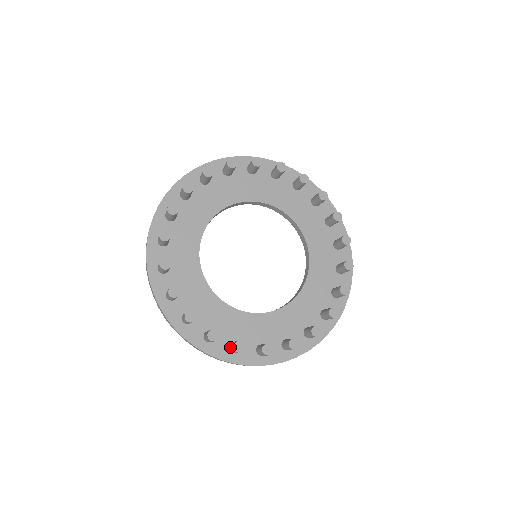
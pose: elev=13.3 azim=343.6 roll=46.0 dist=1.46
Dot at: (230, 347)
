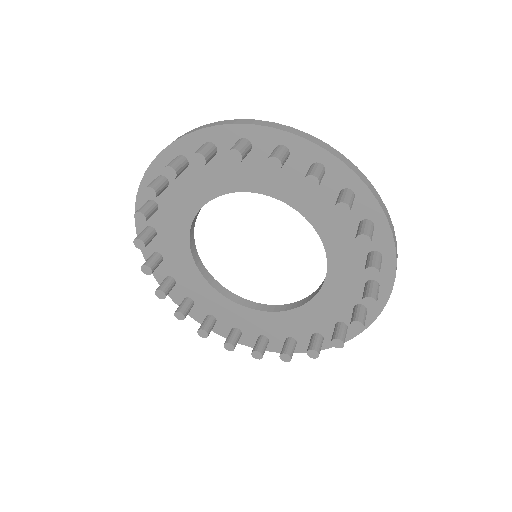
Dot at: occluded
